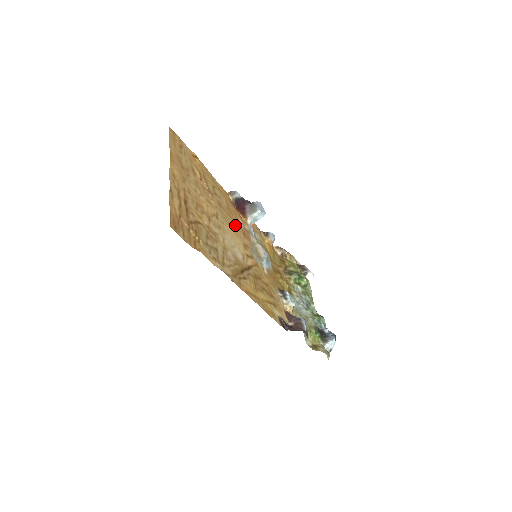
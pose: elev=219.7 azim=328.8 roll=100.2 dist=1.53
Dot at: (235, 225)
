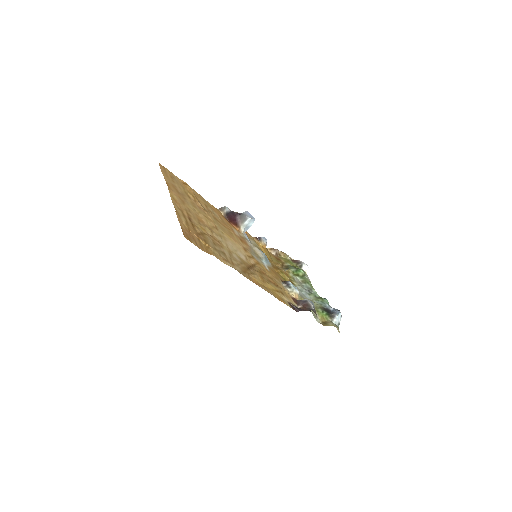
Dot at: (232, 234)
